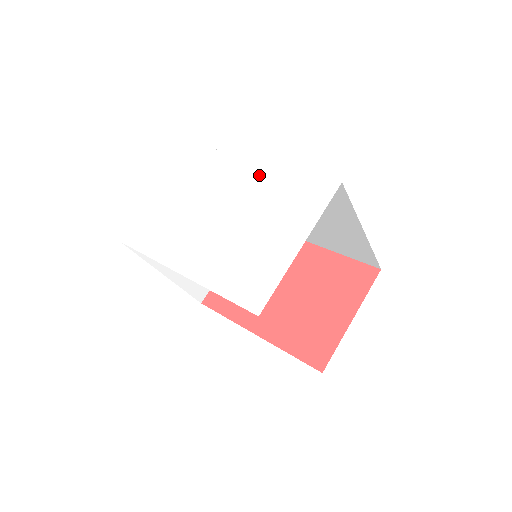
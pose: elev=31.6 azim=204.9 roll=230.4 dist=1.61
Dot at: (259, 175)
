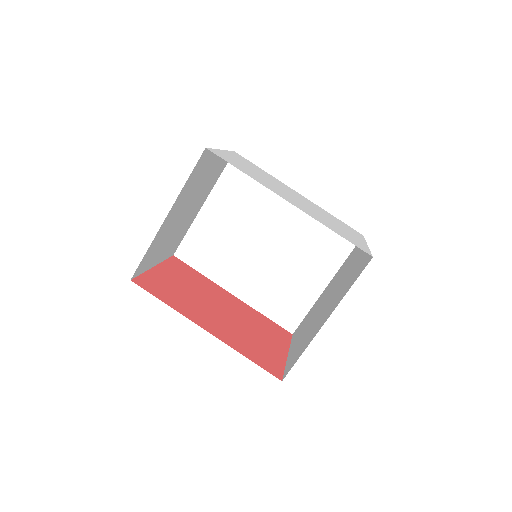
Dot at: (307, 200)
